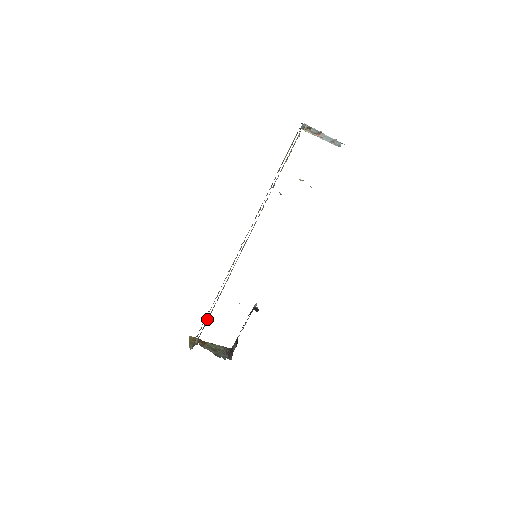
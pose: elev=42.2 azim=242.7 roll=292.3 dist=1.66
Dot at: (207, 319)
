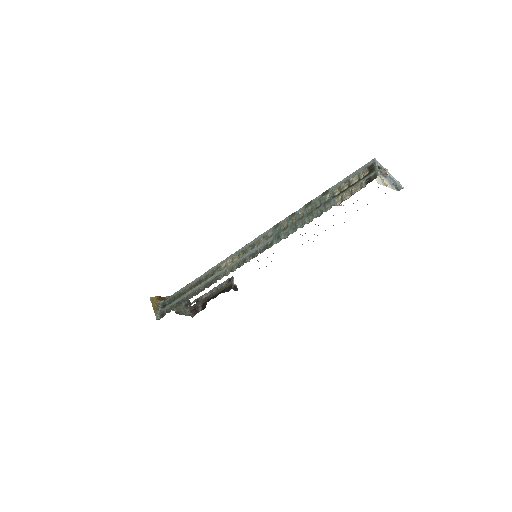
Dot at: (179, 293)
